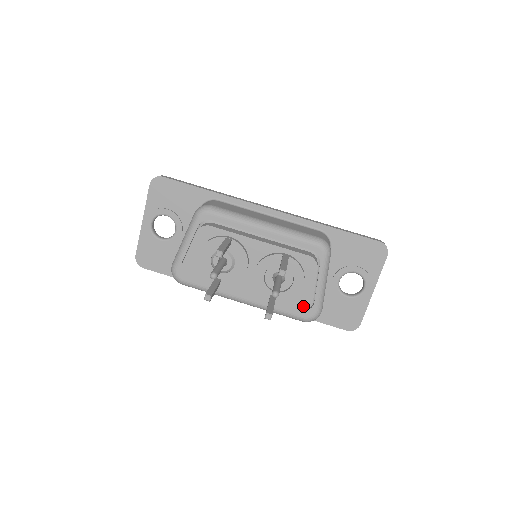
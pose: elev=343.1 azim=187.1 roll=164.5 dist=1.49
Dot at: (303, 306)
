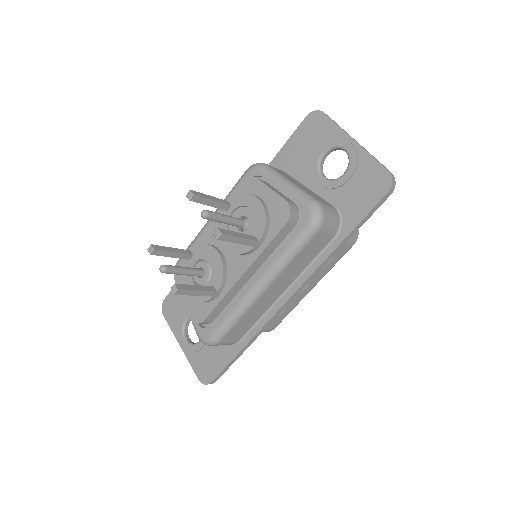
Dot at: (284, 213)
